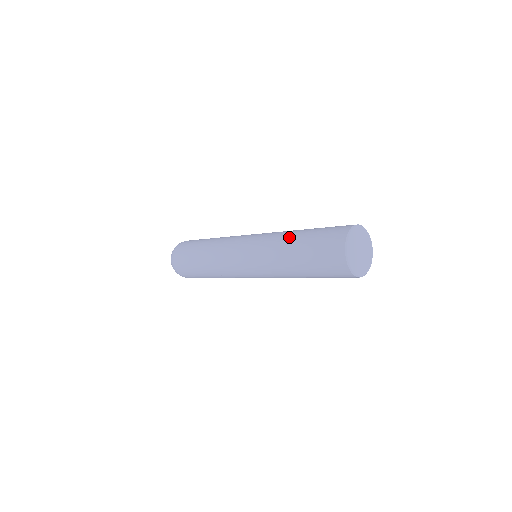
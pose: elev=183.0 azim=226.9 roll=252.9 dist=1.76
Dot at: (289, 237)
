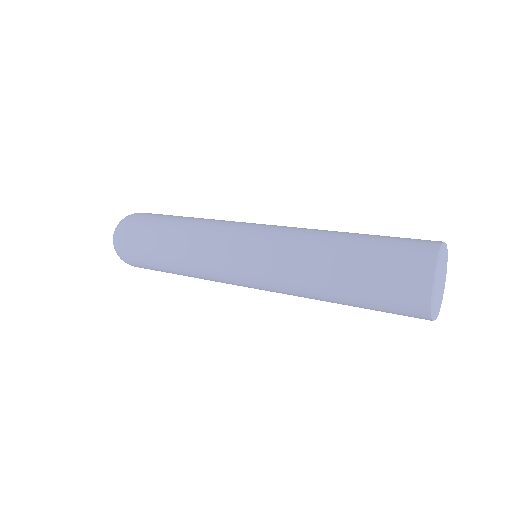
Dot at: (324, 252)
